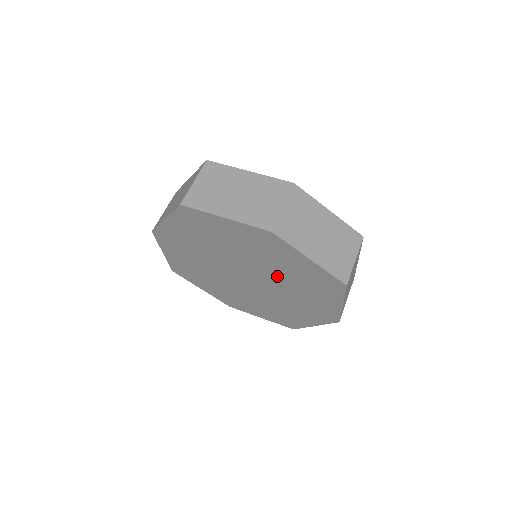
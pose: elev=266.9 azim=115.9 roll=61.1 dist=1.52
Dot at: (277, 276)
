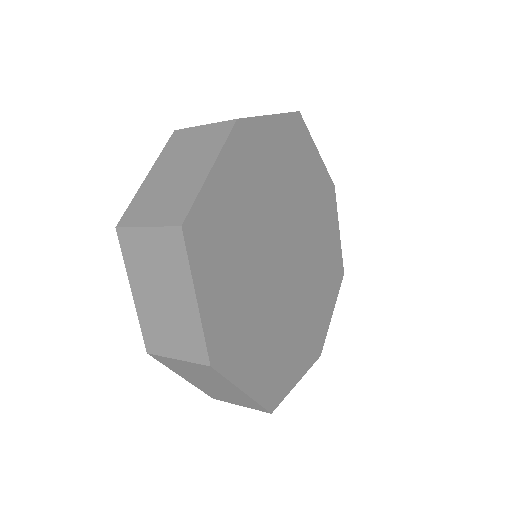
Dot at: occluded
